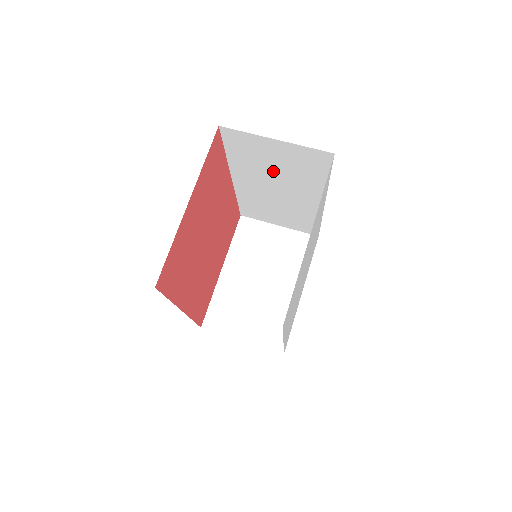
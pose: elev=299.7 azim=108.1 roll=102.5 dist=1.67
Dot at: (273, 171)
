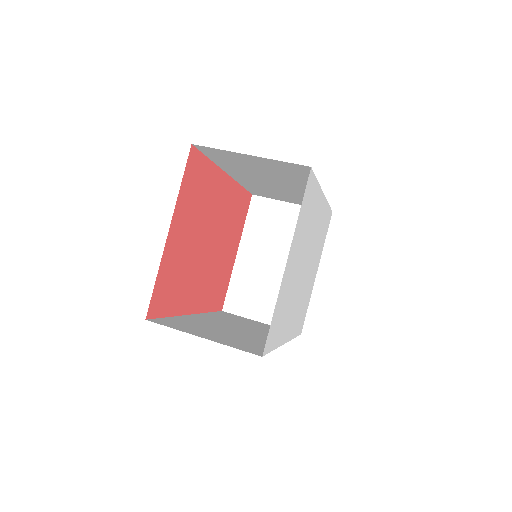
Dot at: (261, 172)
